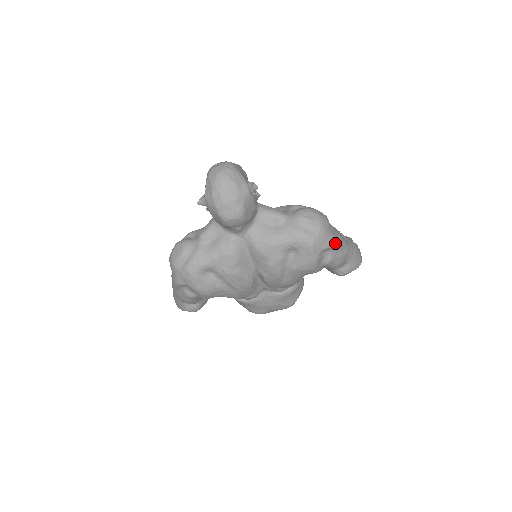
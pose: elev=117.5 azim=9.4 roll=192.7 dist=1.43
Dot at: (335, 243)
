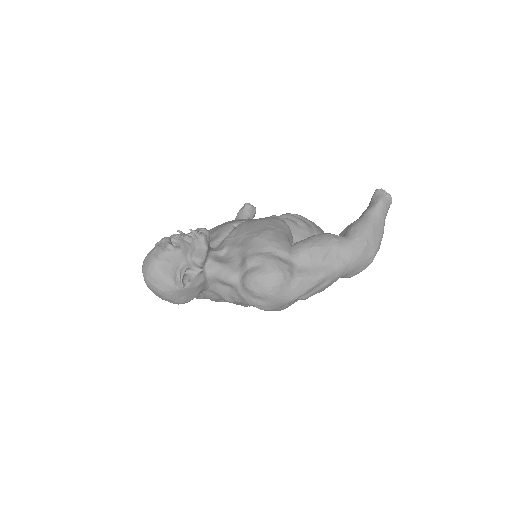
Dot at: (297, 296)
